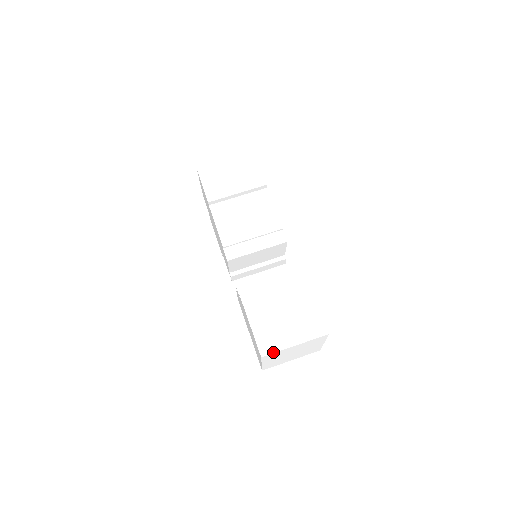
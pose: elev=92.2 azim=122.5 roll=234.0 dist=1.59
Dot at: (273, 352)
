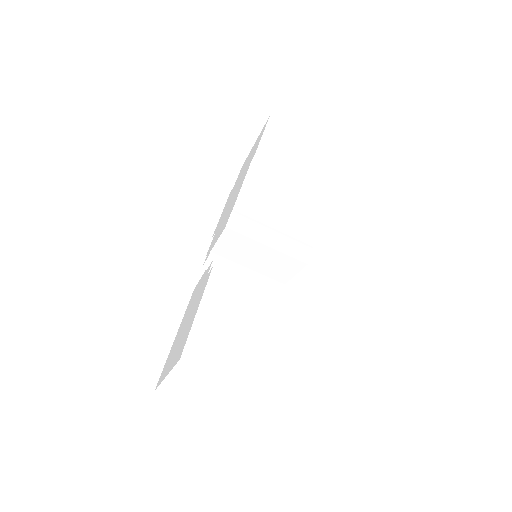
Dot at: (201, 365)
